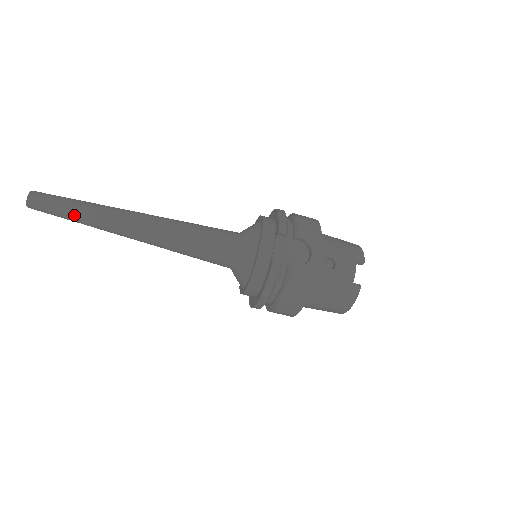
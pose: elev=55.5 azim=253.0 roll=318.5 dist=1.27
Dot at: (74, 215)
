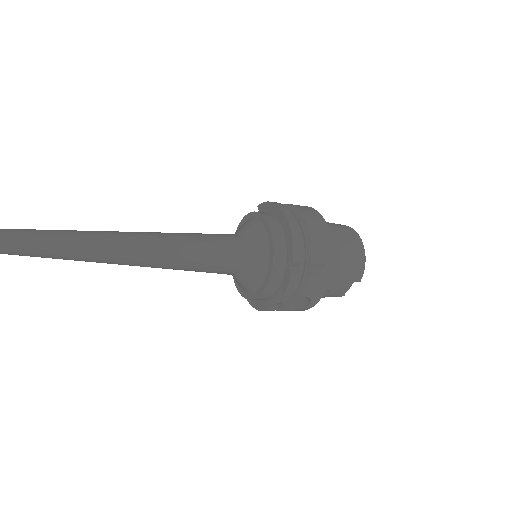
Dot at: occluded
